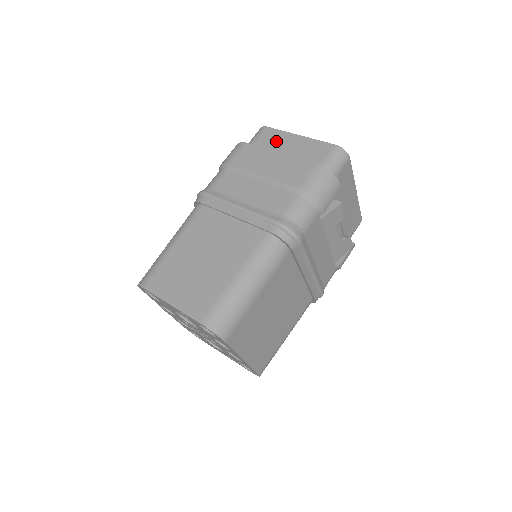
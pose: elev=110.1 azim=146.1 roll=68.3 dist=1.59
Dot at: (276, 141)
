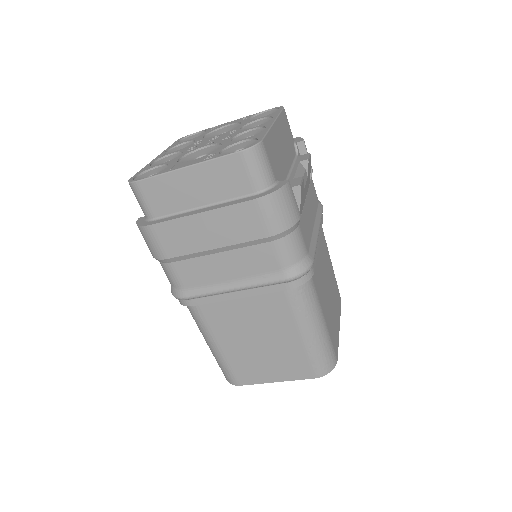
Dot at: (171, 193)
